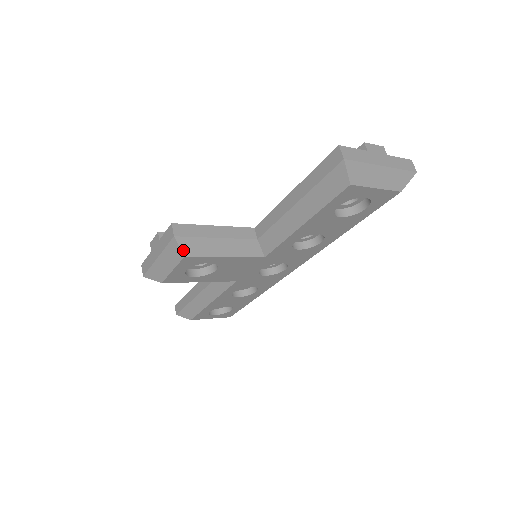
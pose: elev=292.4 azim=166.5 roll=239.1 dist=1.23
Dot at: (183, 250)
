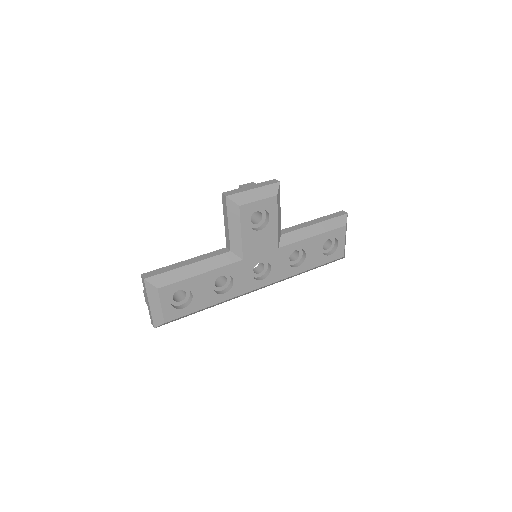
Dot at: (278, 192)
